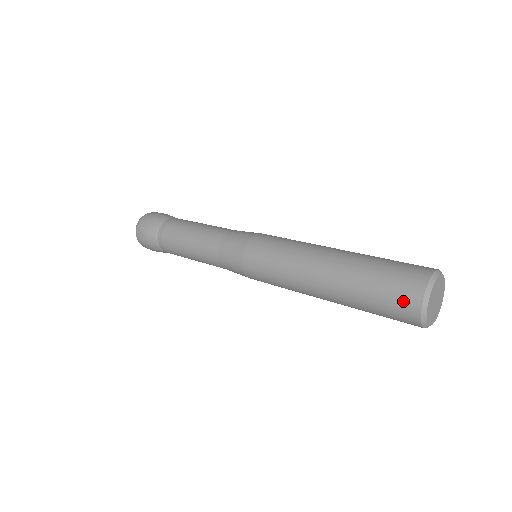
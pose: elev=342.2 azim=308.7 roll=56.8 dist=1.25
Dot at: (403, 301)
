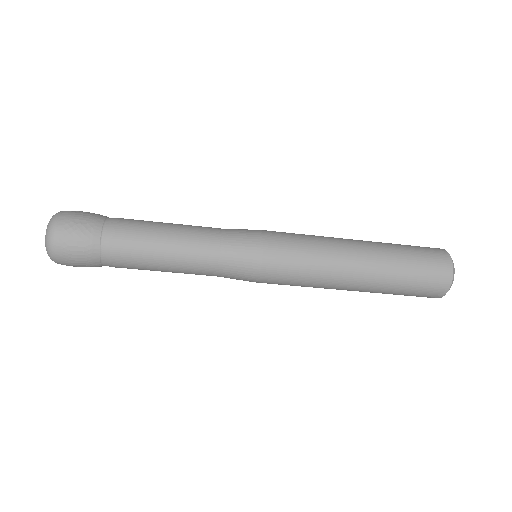
Dot at: (427, 247)
